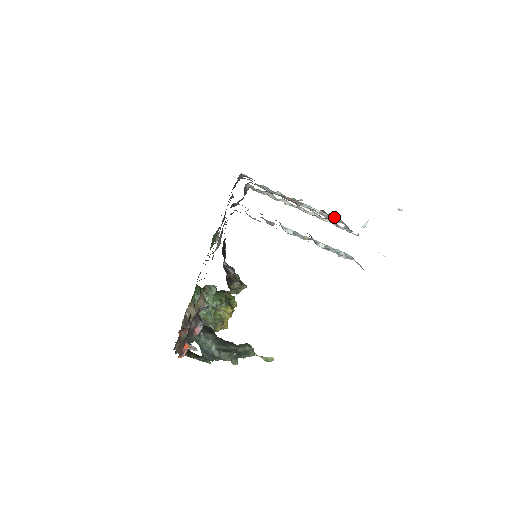
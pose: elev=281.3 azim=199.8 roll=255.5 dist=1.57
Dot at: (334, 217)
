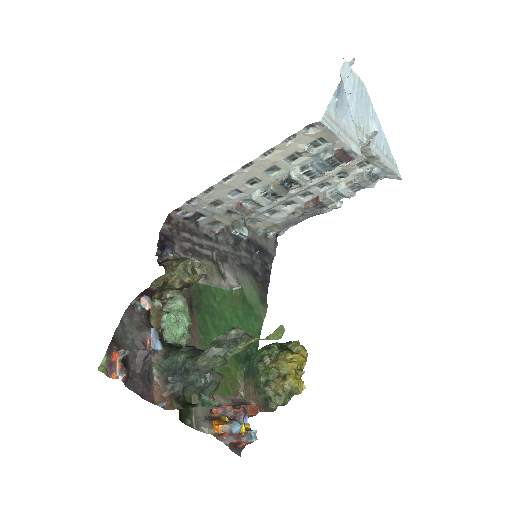
Dot at: (361, 171)
